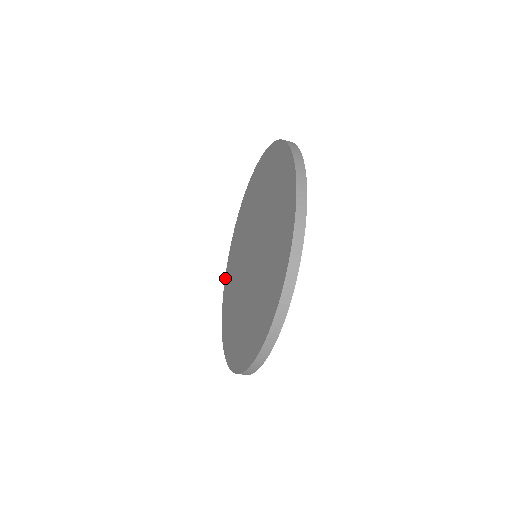
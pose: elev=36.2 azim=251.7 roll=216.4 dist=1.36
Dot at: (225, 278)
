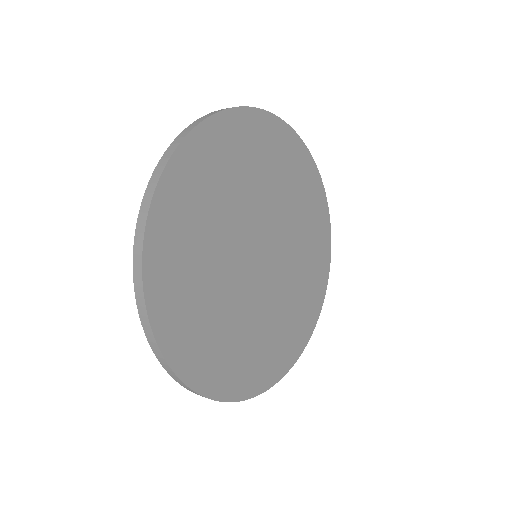
Dot at: occluded
